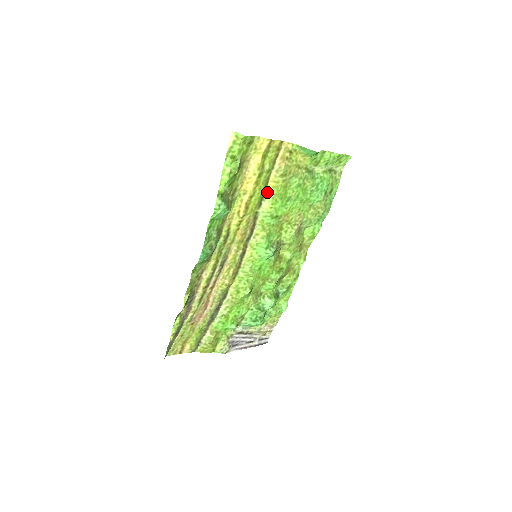
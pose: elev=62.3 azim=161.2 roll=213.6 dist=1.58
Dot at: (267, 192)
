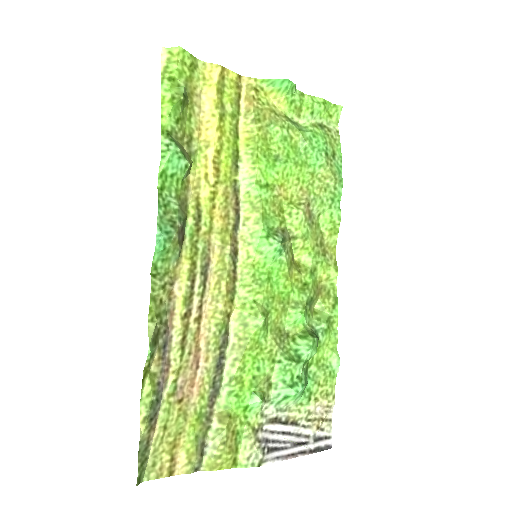
Dot at: (241, 148)
